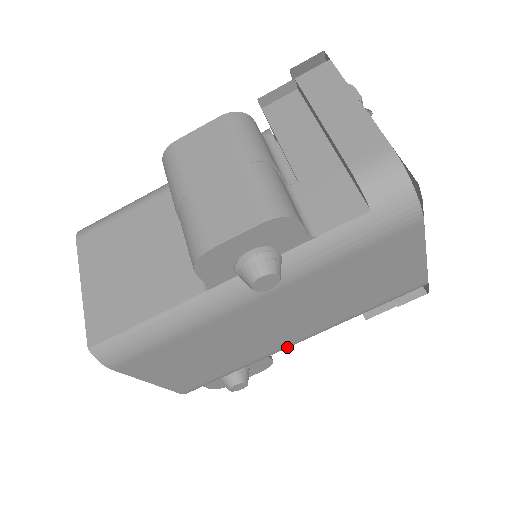
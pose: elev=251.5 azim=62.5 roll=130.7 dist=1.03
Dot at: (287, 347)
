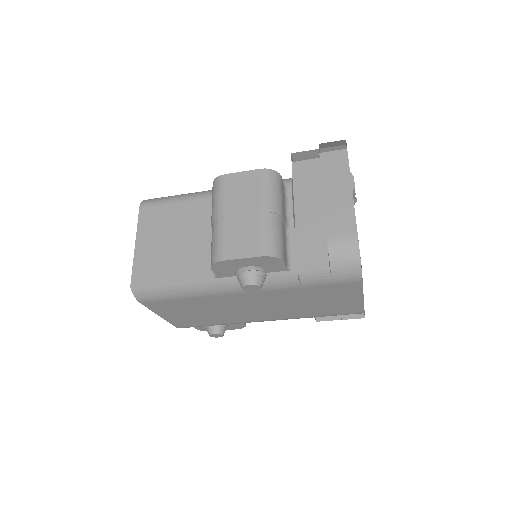
Dot at: occluded
